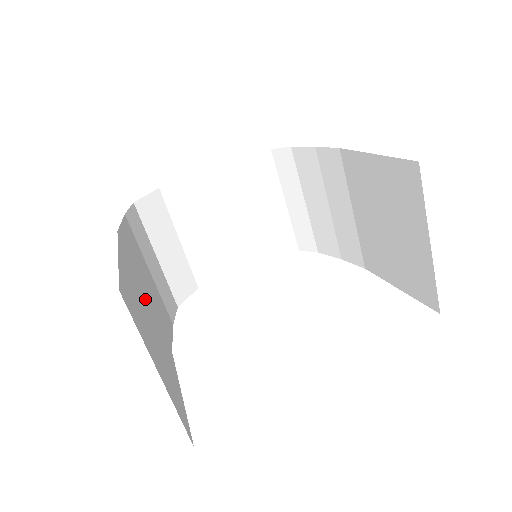
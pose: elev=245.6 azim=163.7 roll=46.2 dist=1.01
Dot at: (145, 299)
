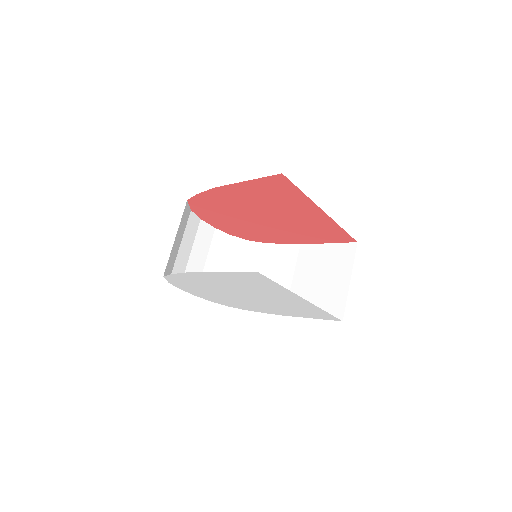
Dot at: occluded
